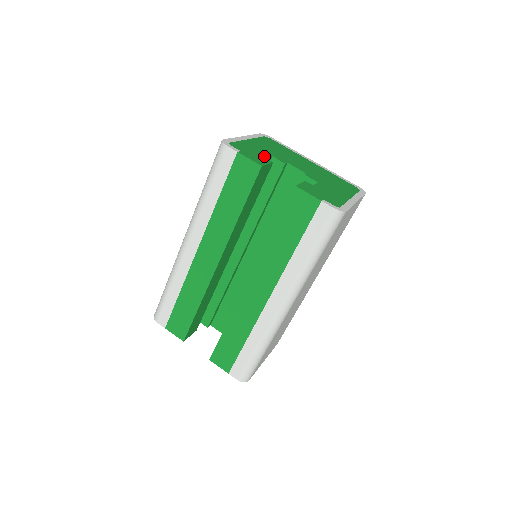
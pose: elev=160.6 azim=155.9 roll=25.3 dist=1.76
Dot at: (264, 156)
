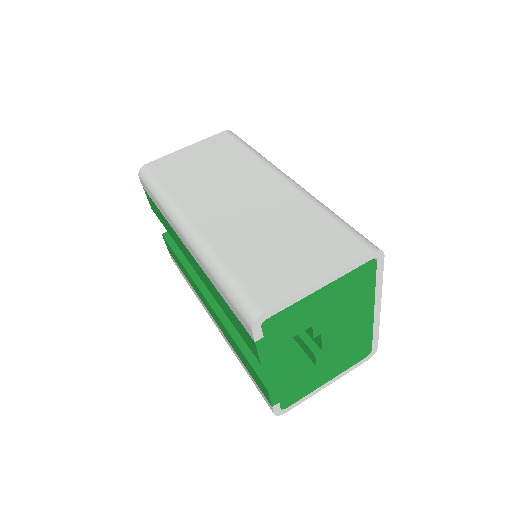
Dot at: (295, 334)
